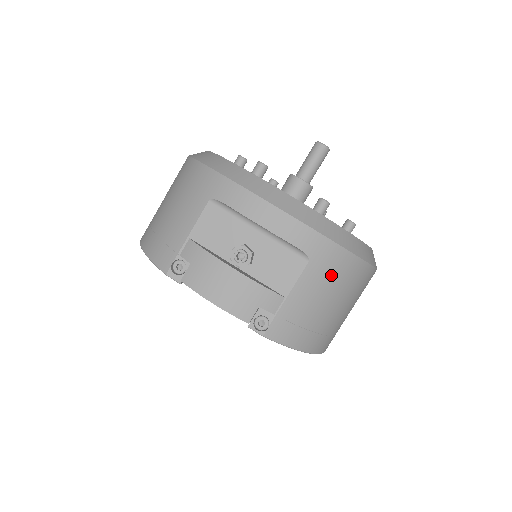
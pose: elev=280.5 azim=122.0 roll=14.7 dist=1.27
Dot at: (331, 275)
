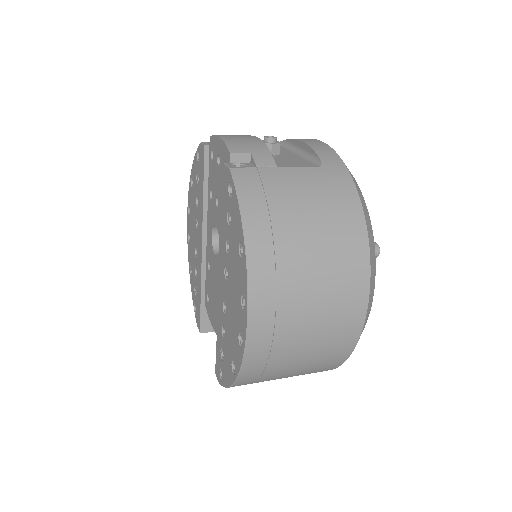
Dot at: (329, 193)
